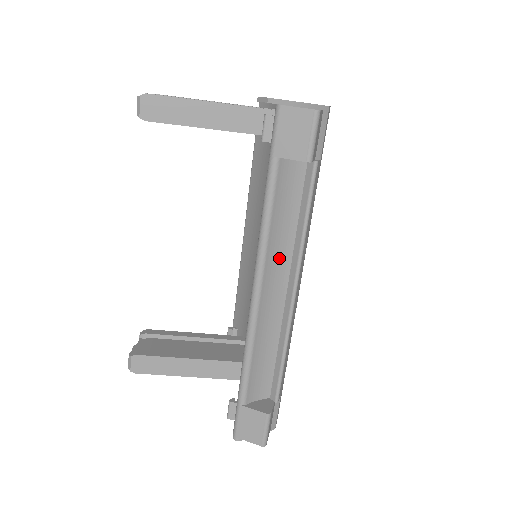
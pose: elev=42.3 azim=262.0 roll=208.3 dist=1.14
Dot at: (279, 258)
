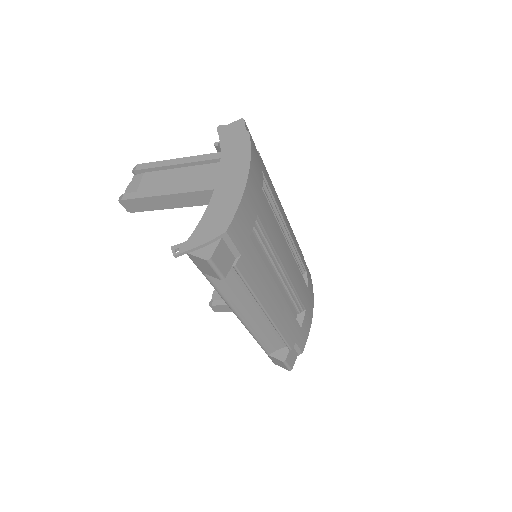
Dot at: (245, 302)
